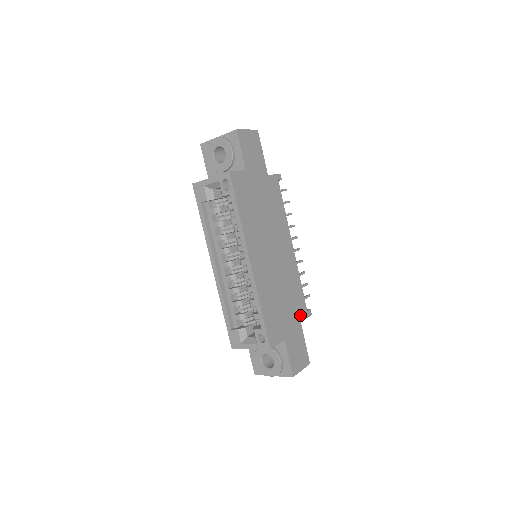
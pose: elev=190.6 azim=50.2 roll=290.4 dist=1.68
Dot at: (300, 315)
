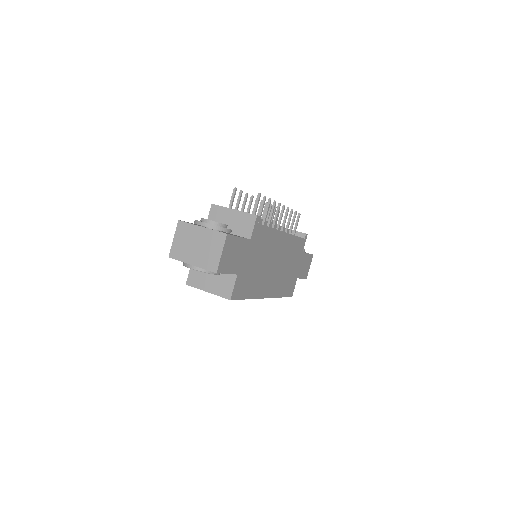
Dot at: (301, 250)
